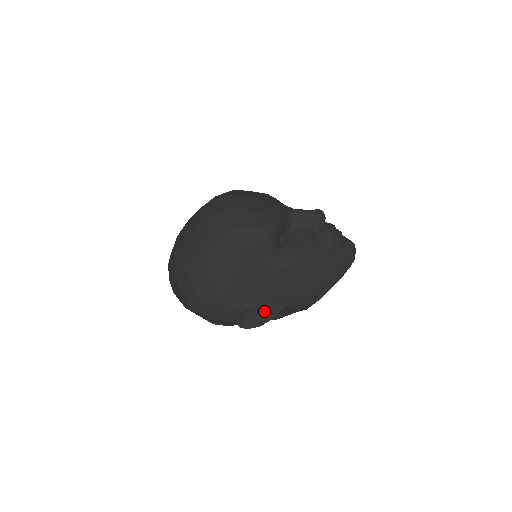
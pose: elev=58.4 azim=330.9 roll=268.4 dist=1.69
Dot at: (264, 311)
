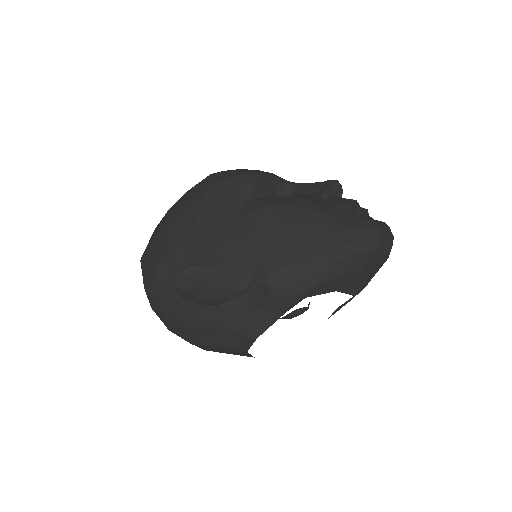
Dot at: (219, 279)
